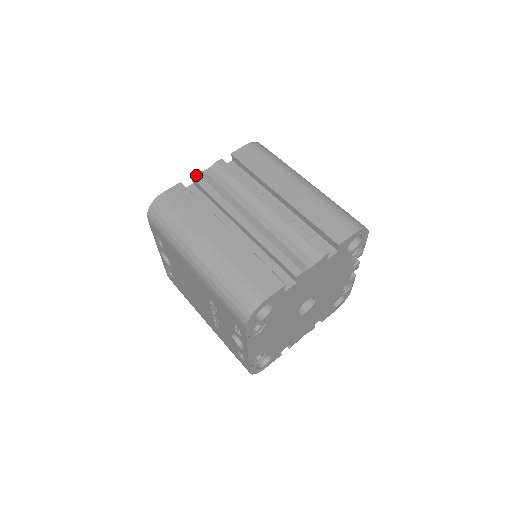
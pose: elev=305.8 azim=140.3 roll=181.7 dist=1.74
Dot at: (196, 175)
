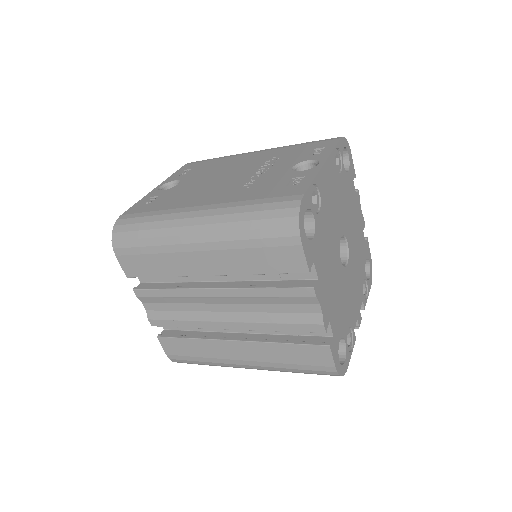
Dot at: occluded
